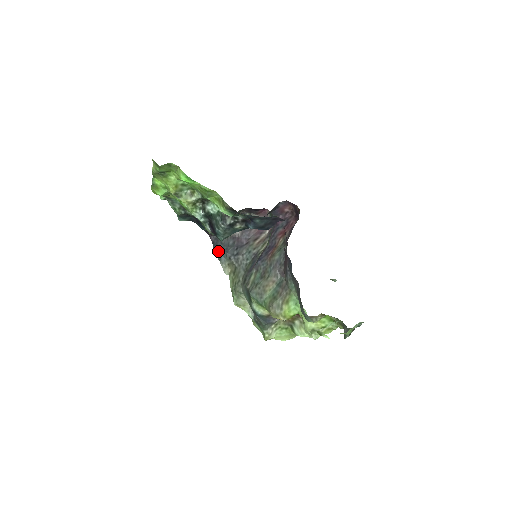
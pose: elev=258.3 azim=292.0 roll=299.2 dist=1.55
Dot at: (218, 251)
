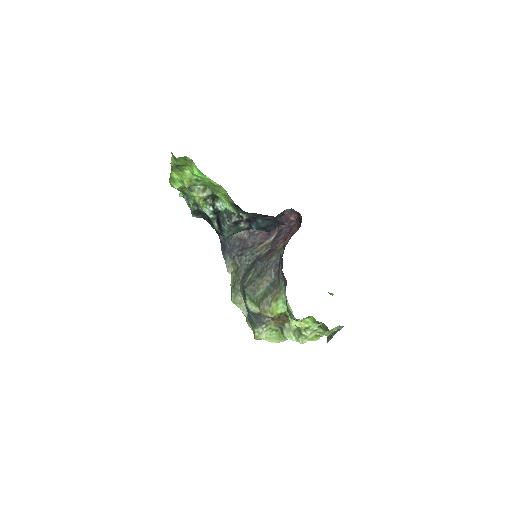
Dot at: (224, 250)
